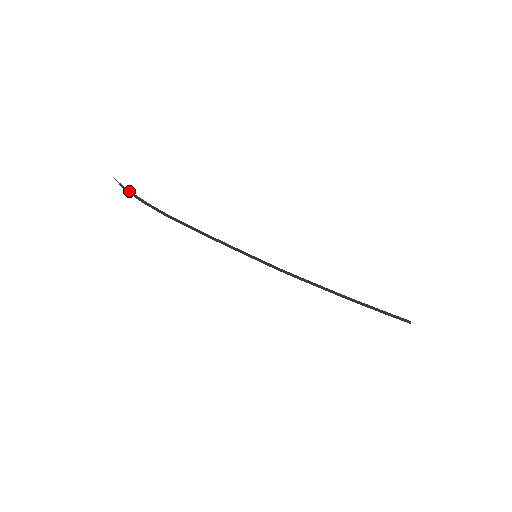
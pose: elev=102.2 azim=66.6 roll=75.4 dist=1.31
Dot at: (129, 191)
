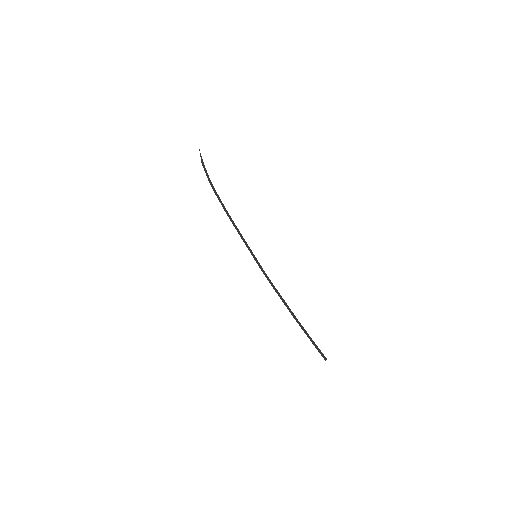
Dot at: (204, 165)
